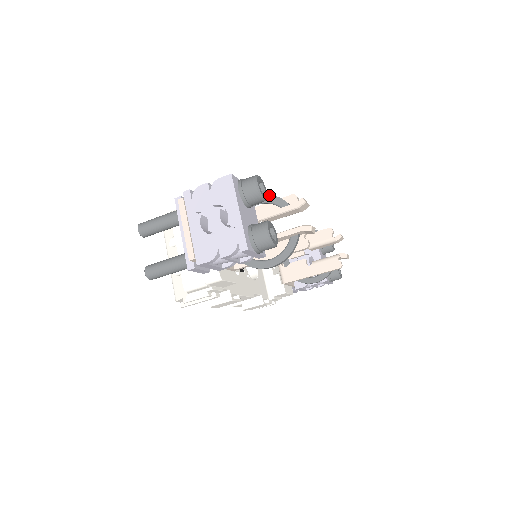
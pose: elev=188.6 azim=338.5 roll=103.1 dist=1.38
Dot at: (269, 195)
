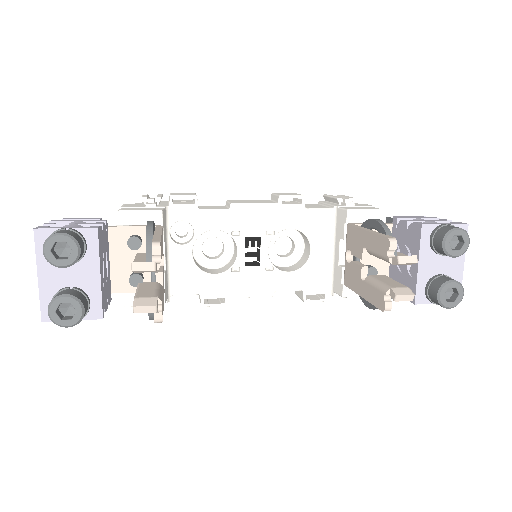
Dot at: (146, 229)
